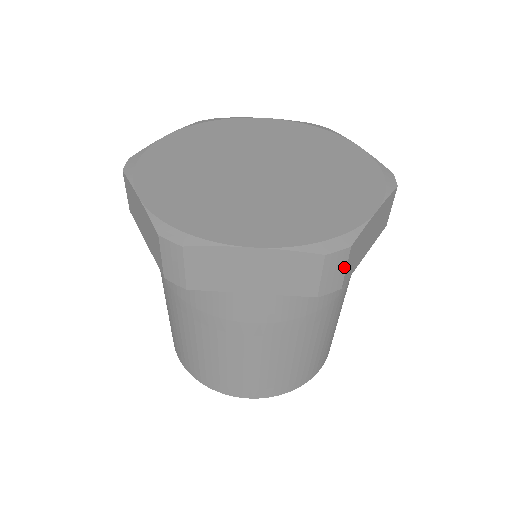
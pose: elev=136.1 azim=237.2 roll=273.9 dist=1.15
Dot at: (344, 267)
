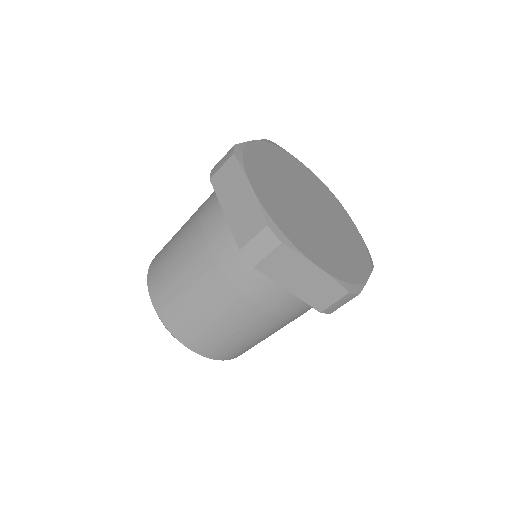
Dot at: (345, 303)
